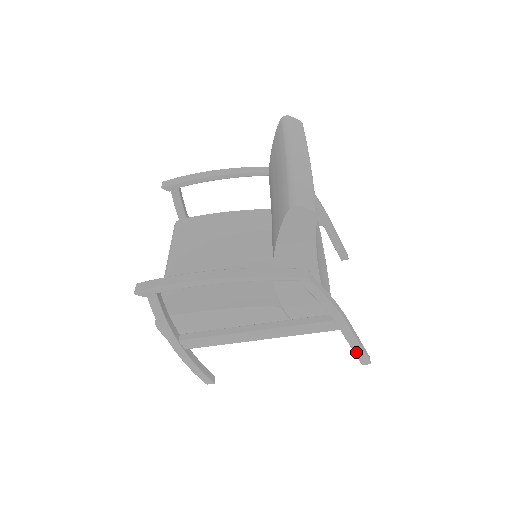
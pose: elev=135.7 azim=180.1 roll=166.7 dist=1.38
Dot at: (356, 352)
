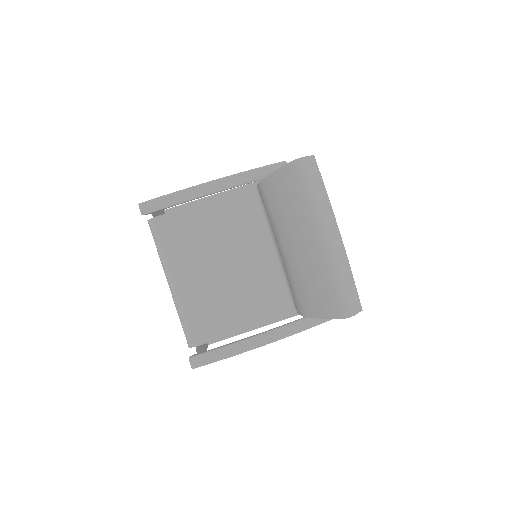
Dot at: occluded
